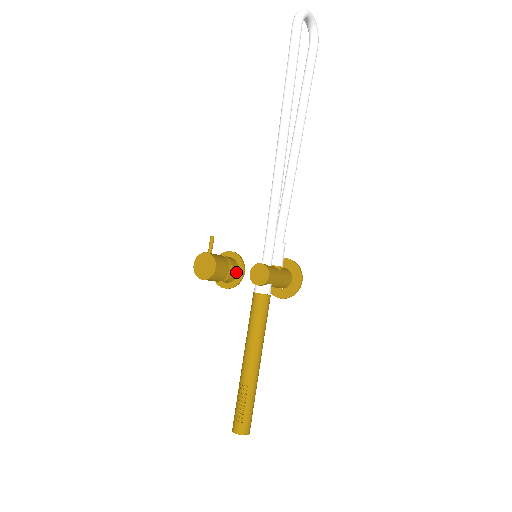
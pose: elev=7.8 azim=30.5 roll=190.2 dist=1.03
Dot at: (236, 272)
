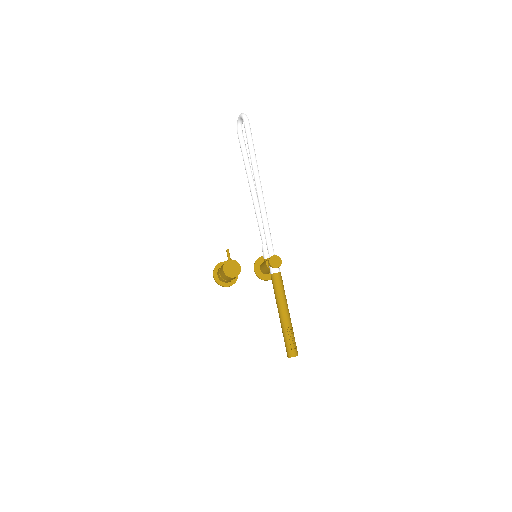
Dot at: occluded
